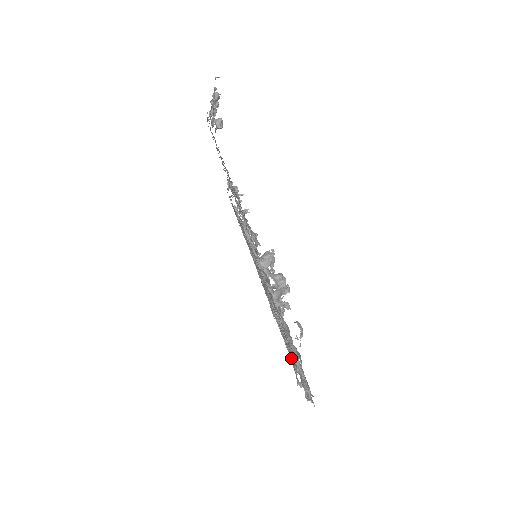
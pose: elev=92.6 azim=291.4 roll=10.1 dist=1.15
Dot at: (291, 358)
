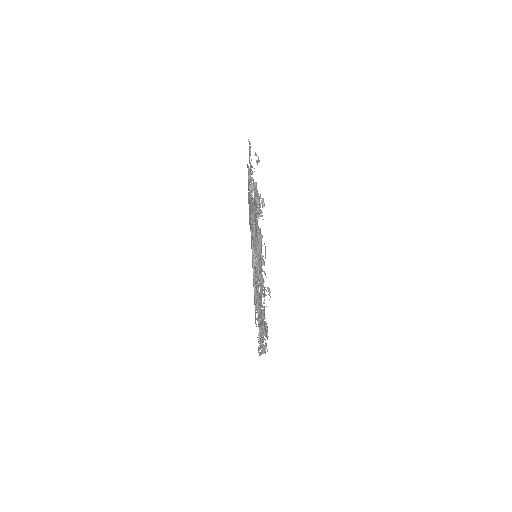
Dot at: occluded
